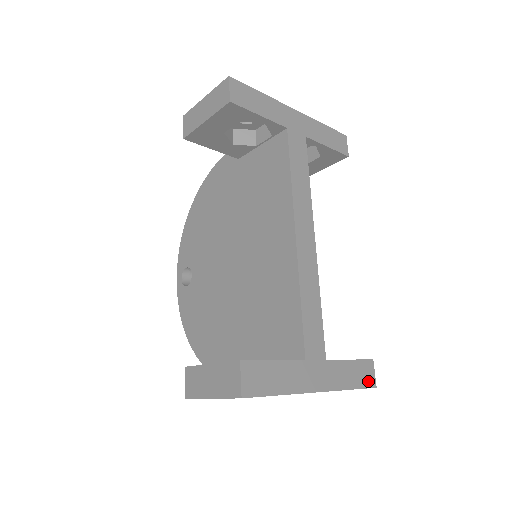
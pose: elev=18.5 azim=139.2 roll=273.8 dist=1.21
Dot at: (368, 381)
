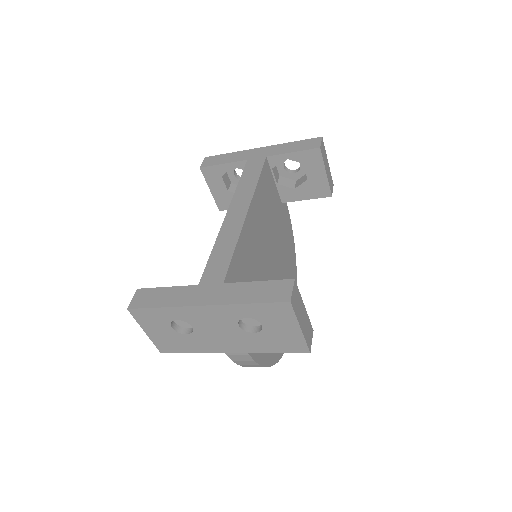
Dot at: (278, 297)
